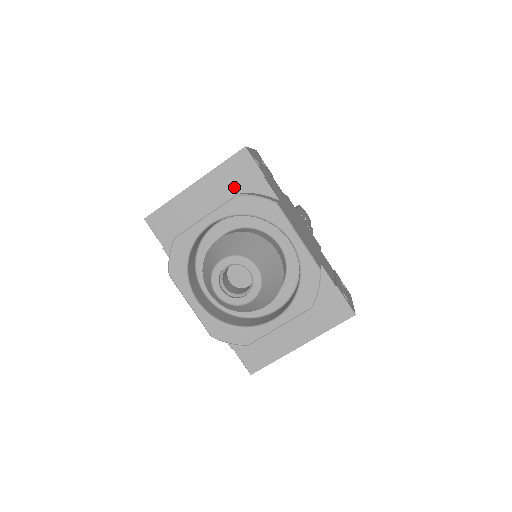
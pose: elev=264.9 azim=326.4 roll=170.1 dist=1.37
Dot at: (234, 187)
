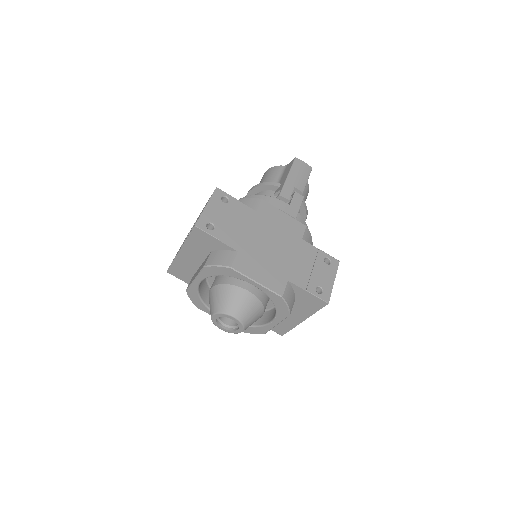
Dot at: (204, 249)
